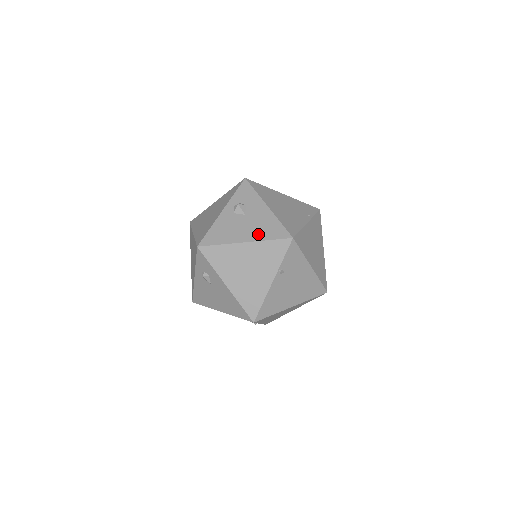
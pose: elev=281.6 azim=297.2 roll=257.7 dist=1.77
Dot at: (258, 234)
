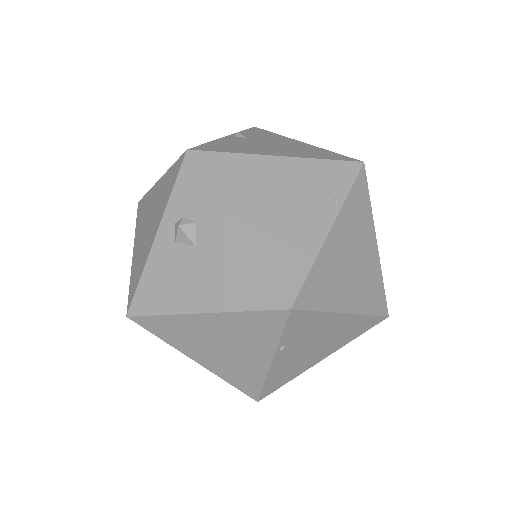
Dot at: (223, 296)
